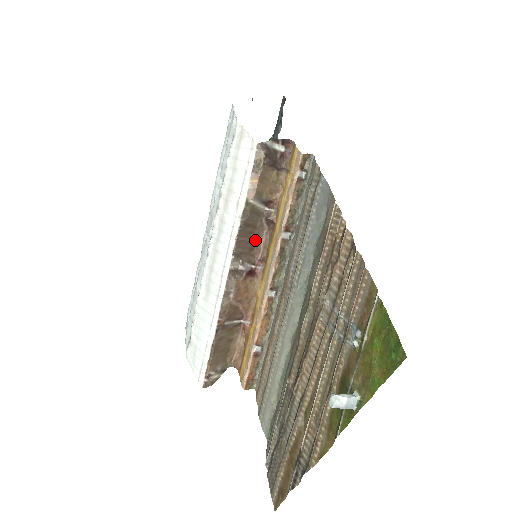
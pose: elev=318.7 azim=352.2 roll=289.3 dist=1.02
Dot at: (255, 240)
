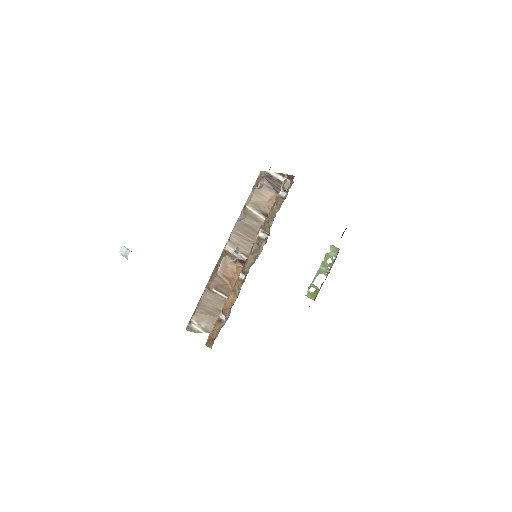
Dot at: occluded
